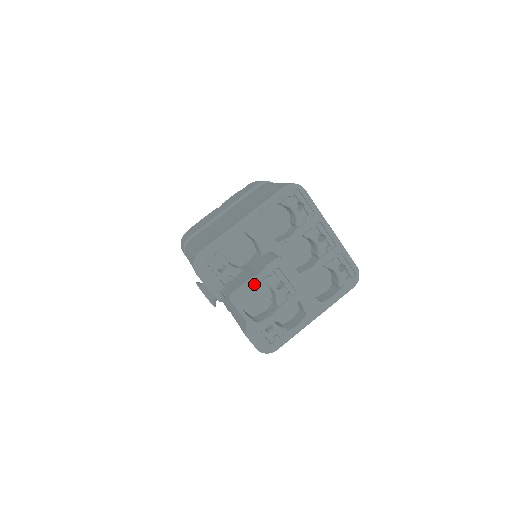
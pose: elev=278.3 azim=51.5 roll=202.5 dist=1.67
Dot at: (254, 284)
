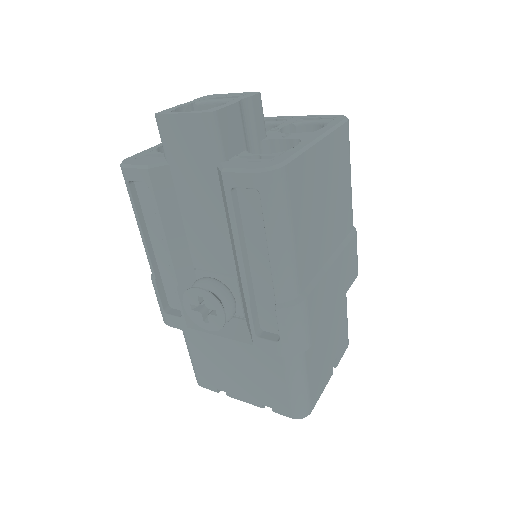
Dot at: (185, 105)
